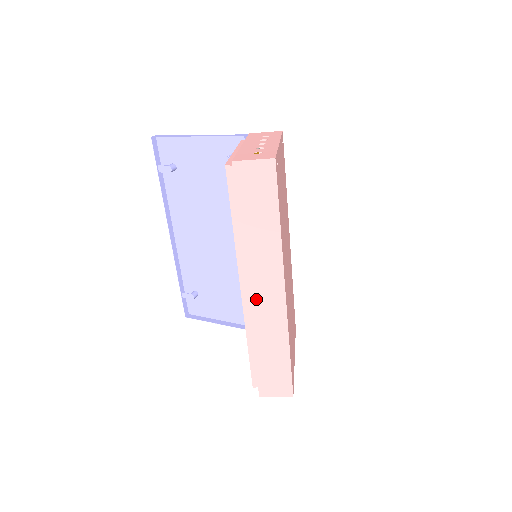
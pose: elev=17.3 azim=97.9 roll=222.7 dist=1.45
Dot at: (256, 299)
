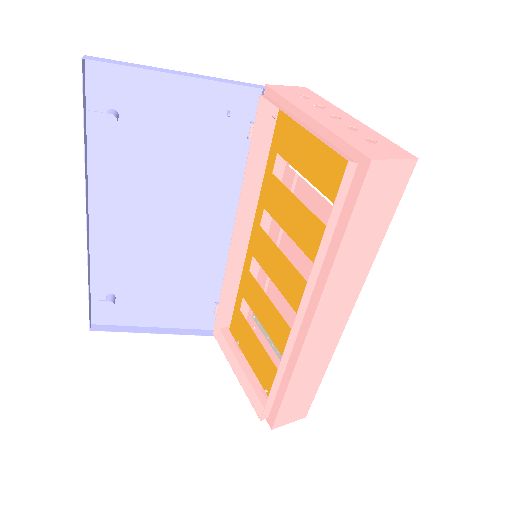
Dot at: (317, 329)
